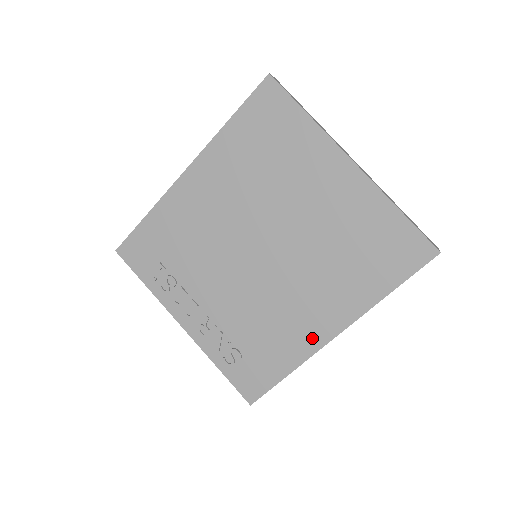
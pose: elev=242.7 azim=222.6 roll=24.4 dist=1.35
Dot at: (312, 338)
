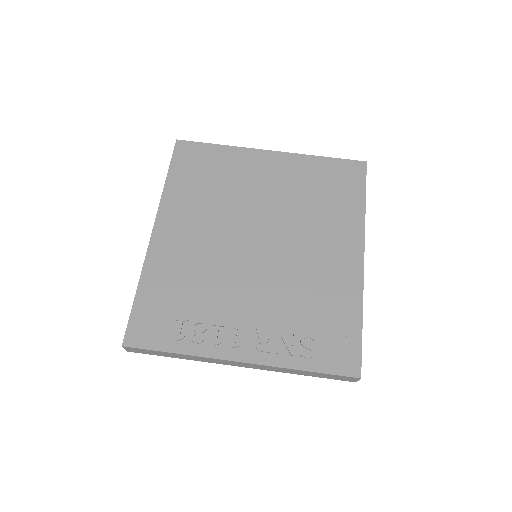
Dot at: (350, 273)
